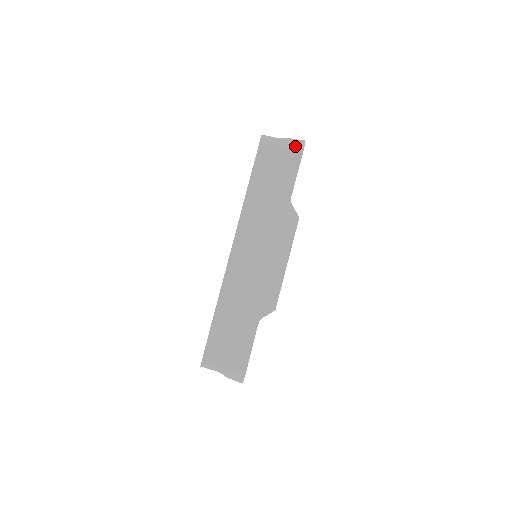
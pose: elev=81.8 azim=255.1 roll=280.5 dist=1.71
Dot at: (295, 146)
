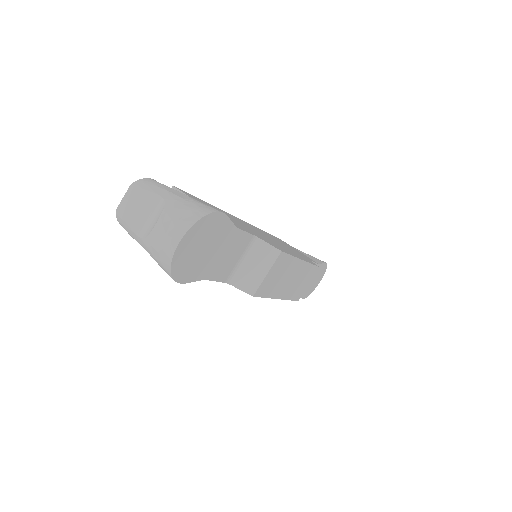
Dot at: occluded
